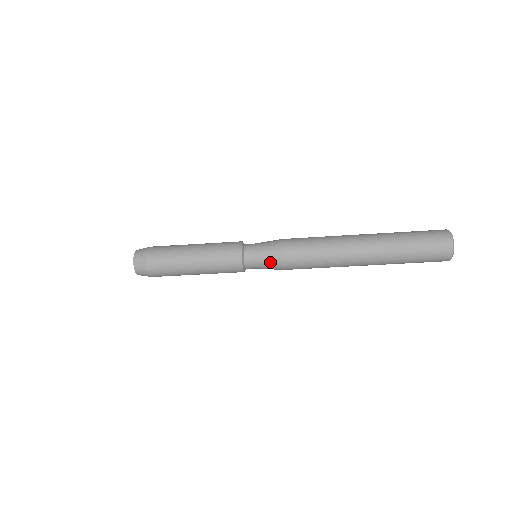
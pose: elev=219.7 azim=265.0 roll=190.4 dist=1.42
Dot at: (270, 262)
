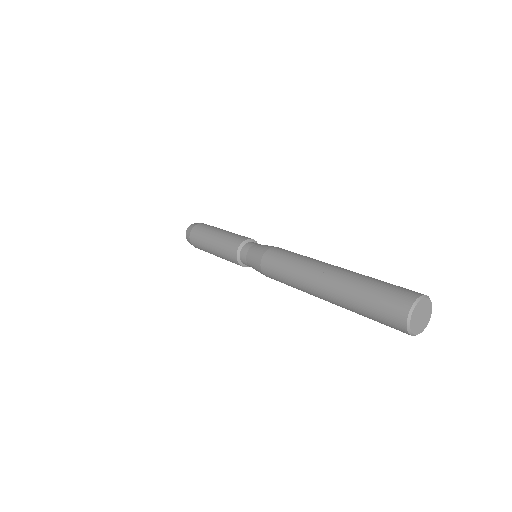
Dot at: occluded
